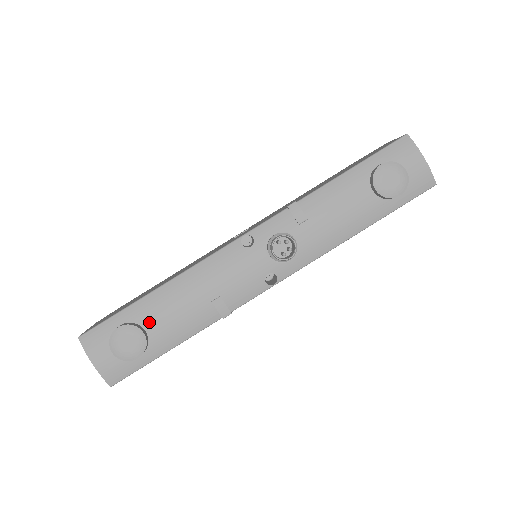
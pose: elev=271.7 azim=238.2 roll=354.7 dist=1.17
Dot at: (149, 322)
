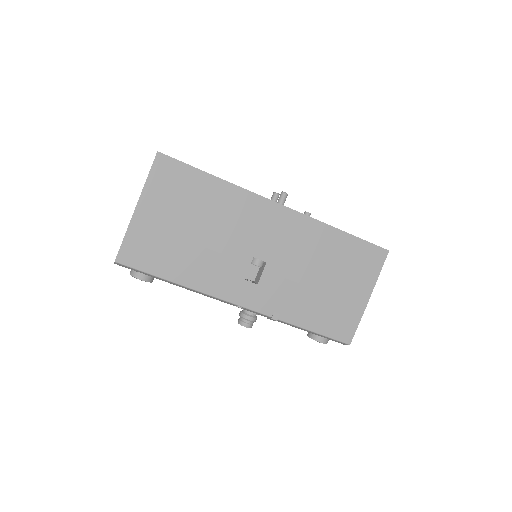
Dot at: occluded
